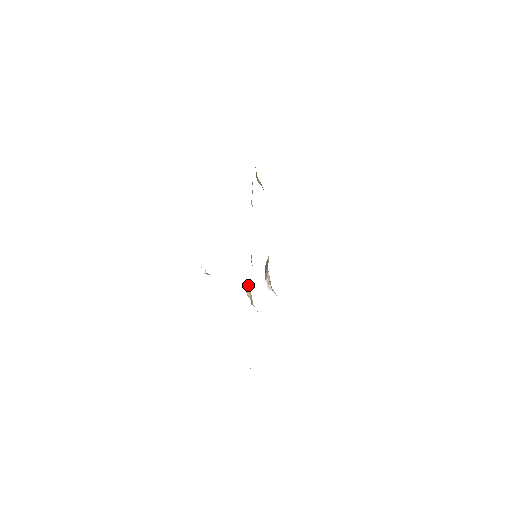
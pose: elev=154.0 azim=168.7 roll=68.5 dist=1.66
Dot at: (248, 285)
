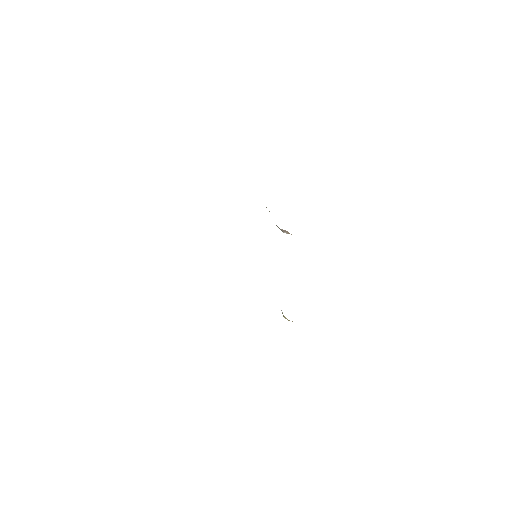
Dot at: occluded
